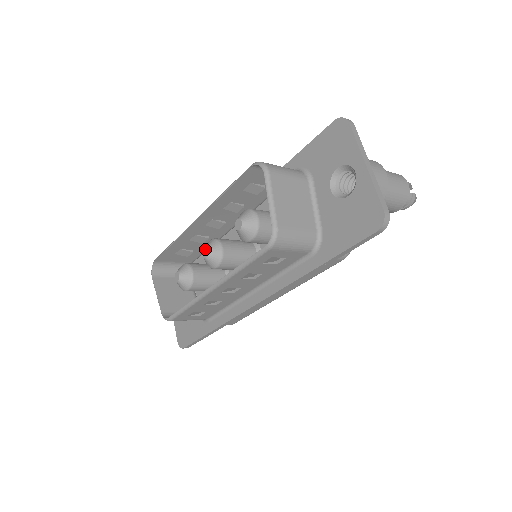
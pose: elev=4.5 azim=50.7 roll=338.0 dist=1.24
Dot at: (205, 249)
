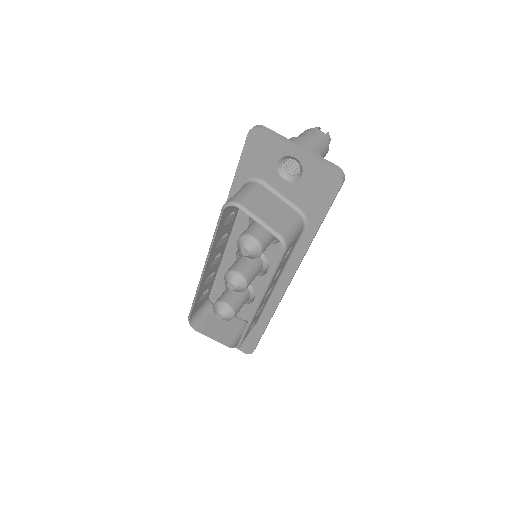
Dot at: (229, 284)
